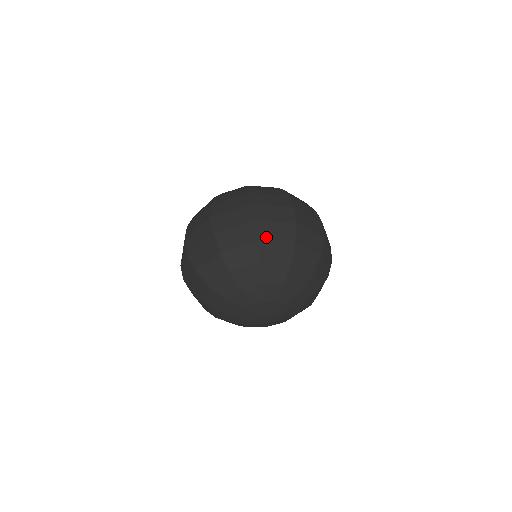
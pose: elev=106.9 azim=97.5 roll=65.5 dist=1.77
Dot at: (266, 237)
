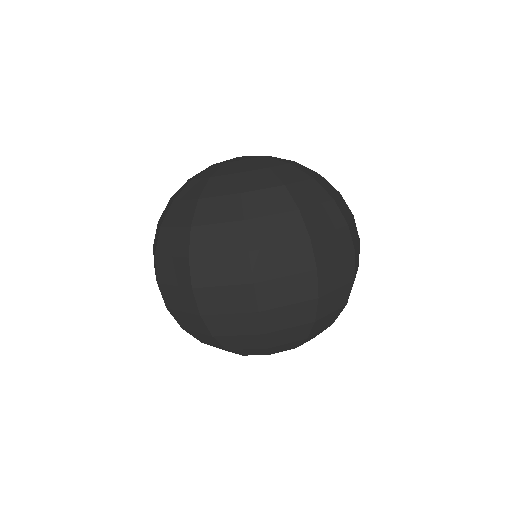
Dot at: (275, 327)
